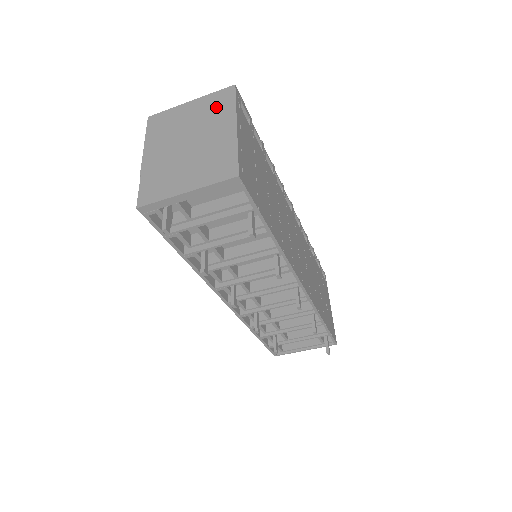
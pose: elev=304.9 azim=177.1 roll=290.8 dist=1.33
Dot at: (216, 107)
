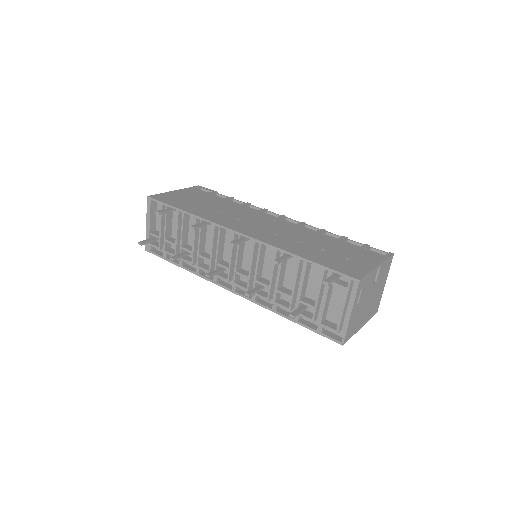
Dot at: occluded
